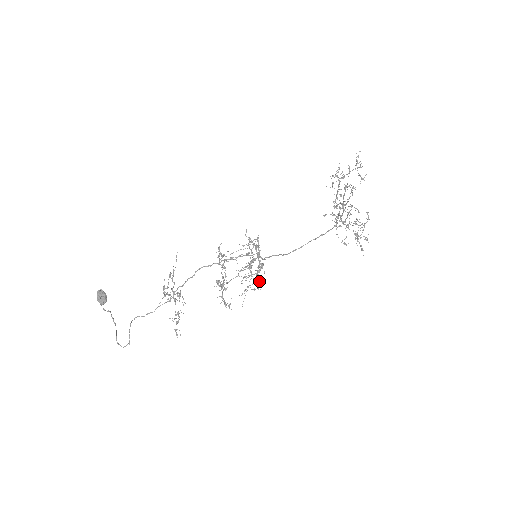
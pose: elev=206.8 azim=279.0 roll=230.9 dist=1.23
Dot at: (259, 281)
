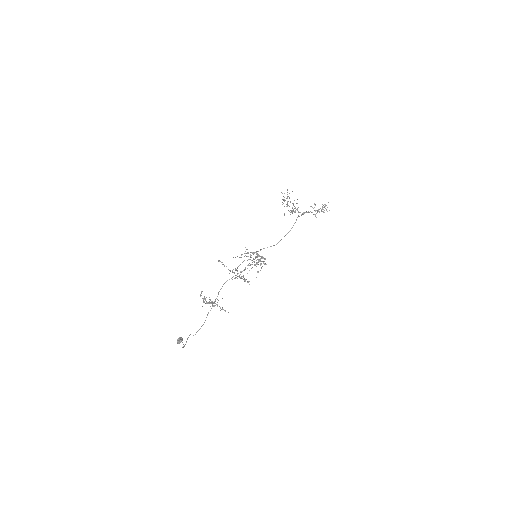
Dot at: (246, 249)
